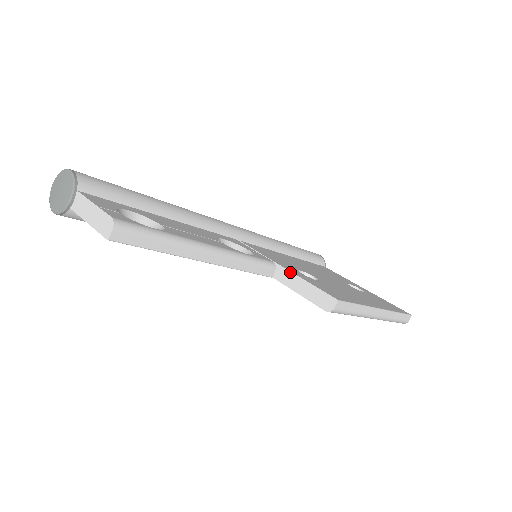
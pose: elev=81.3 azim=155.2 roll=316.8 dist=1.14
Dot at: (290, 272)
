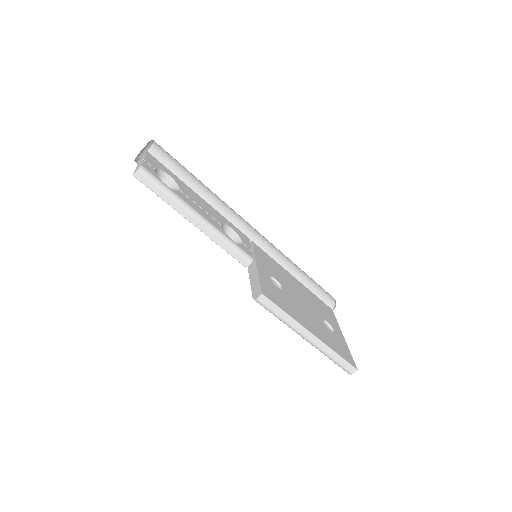
Dot at: (256, 268)
